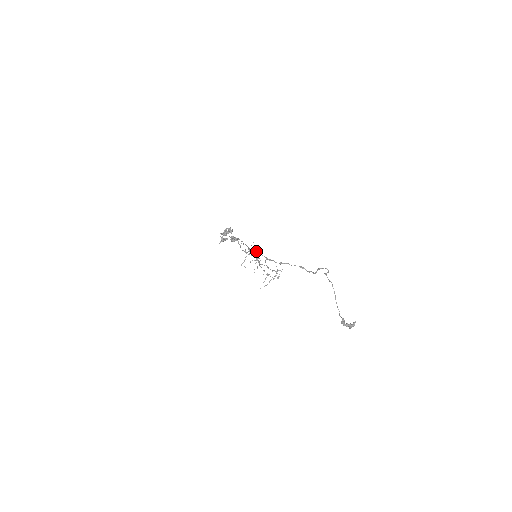
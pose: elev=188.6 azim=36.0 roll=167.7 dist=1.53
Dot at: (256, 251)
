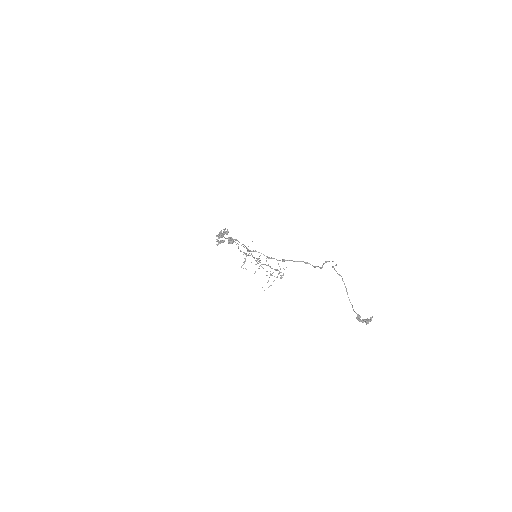
Dot at: (255, 250)
